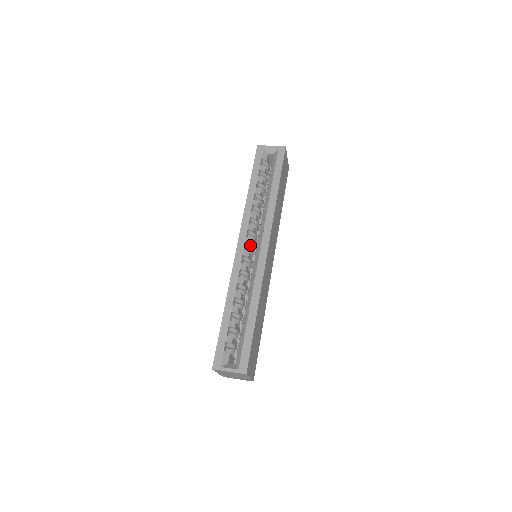
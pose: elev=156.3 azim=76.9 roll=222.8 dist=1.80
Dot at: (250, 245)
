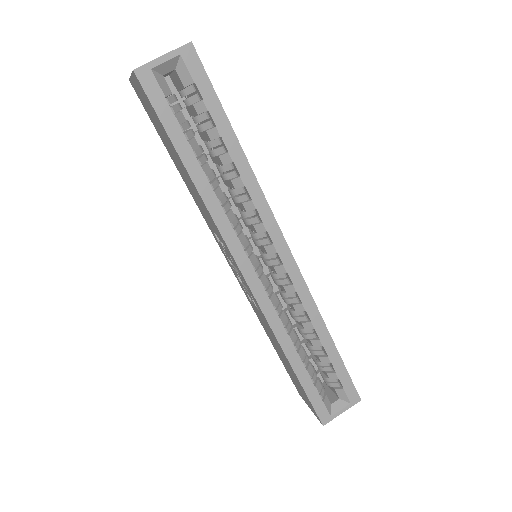
Dot at: (256, 261)
